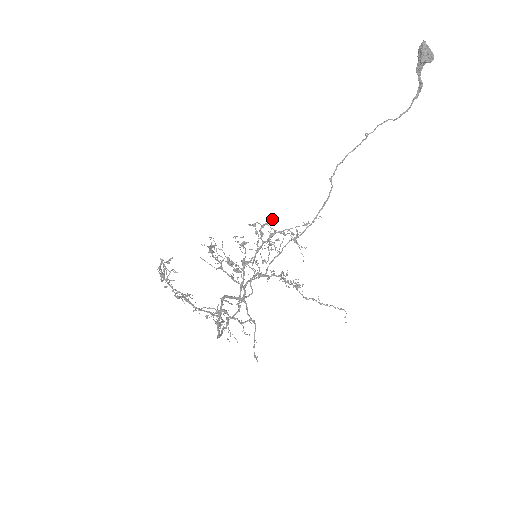
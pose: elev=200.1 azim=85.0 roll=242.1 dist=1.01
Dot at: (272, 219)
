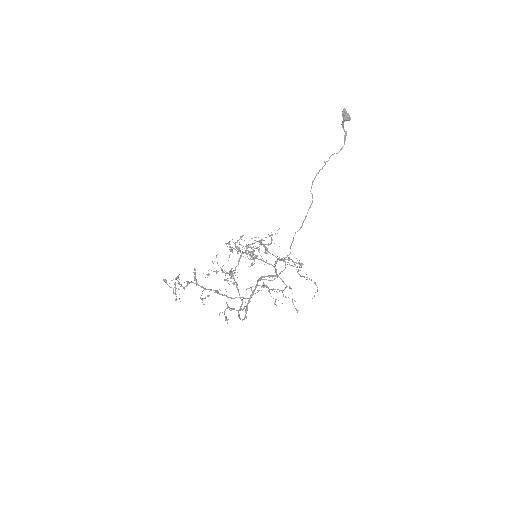
Dot at: occluded
